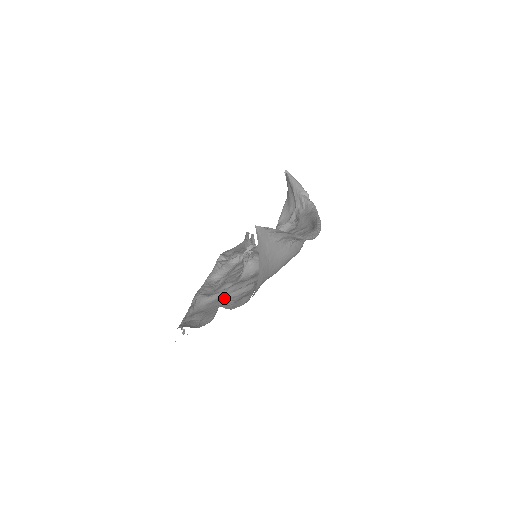
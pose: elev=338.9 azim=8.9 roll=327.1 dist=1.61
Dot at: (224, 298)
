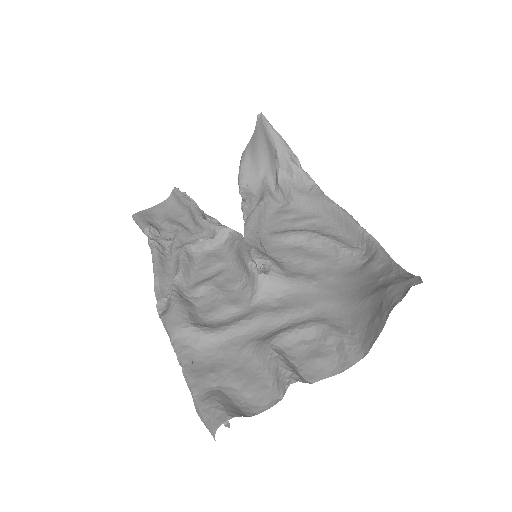
Dot at: (280, 356)
